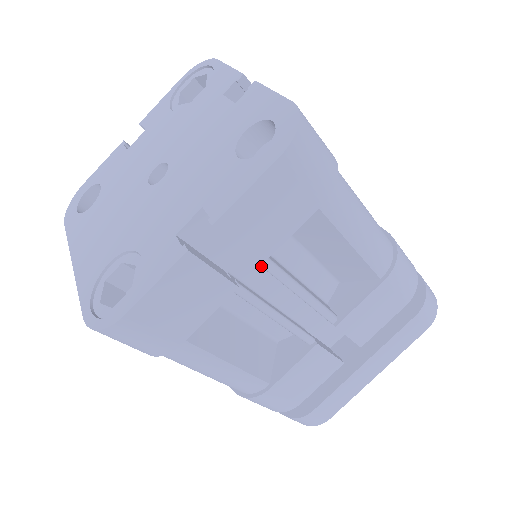
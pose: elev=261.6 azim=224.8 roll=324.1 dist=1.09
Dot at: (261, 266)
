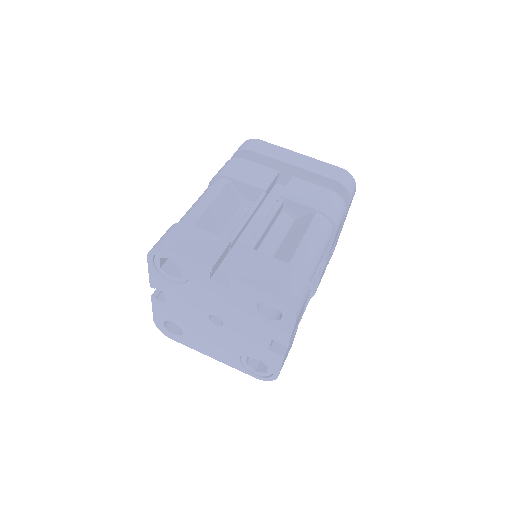
Dot at: occluded
